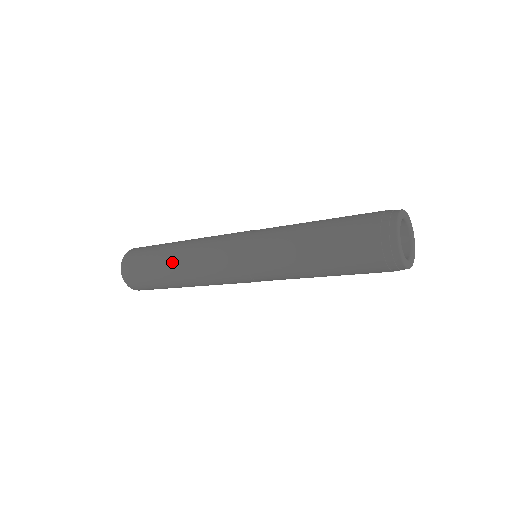
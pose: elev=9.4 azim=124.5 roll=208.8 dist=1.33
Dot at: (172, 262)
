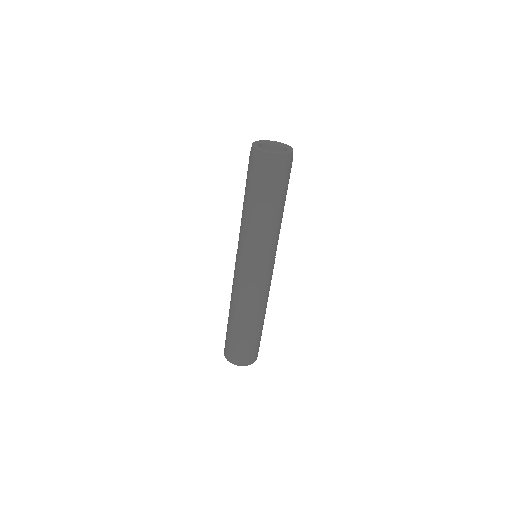
Dot at: occluded
